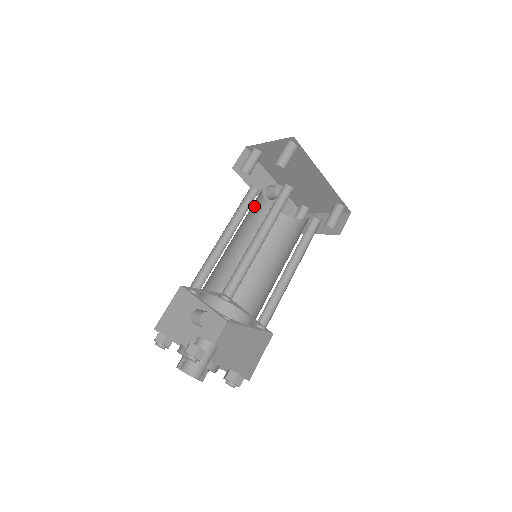
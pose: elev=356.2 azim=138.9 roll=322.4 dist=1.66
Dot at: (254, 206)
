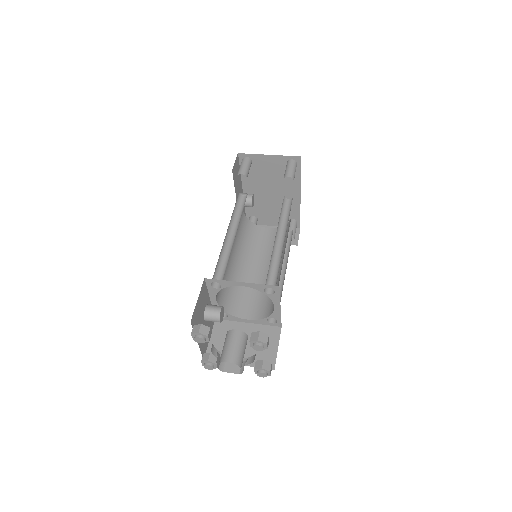
Dot at: occluded
